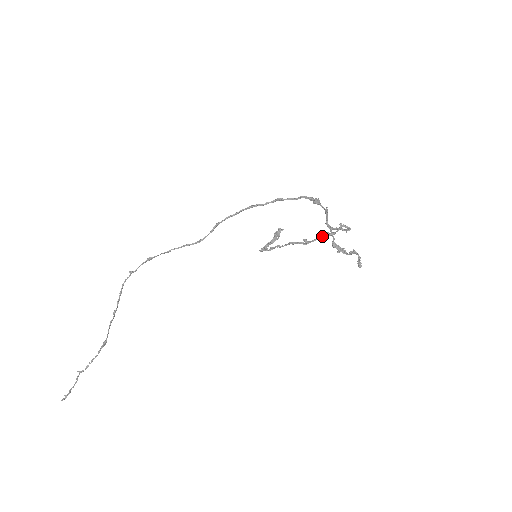
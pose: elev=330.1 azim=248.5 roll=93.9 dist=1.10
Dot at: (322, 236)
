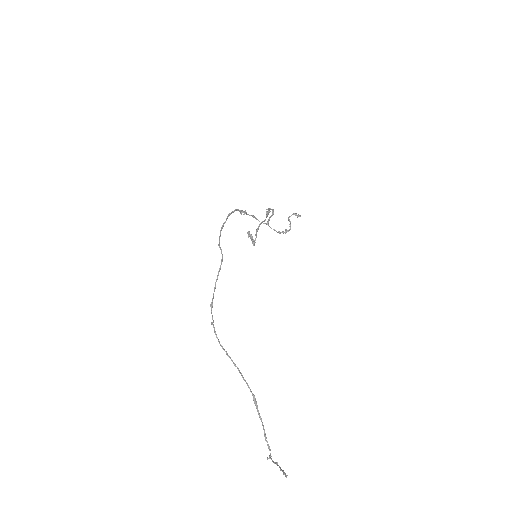
Dot at: (267, 215)
